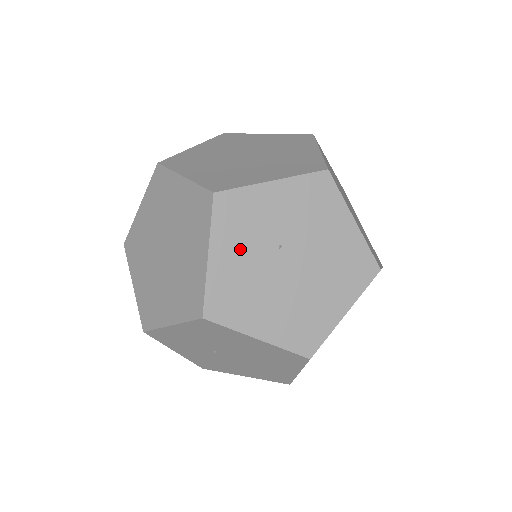
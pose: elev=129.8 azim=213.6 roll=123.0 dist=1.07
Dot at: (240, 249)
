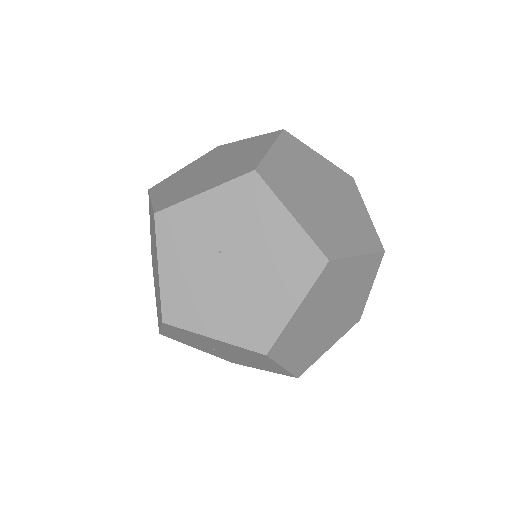
Dot at: (184, 259)
